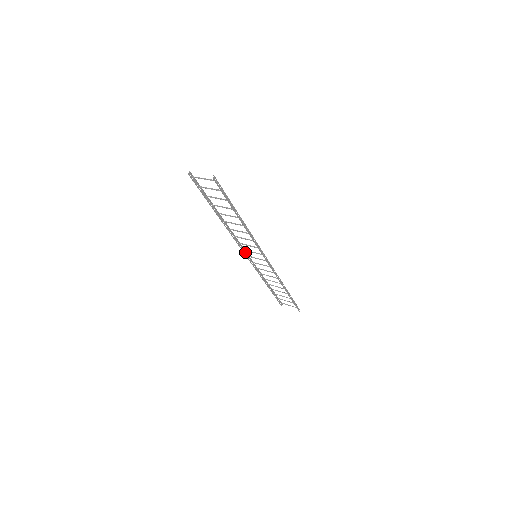
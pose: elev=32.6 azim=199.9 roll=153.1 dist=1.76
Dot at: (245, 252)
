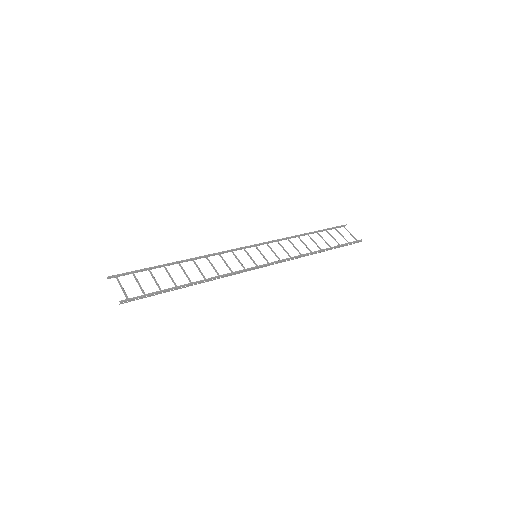
Dot at: (247, 246)
